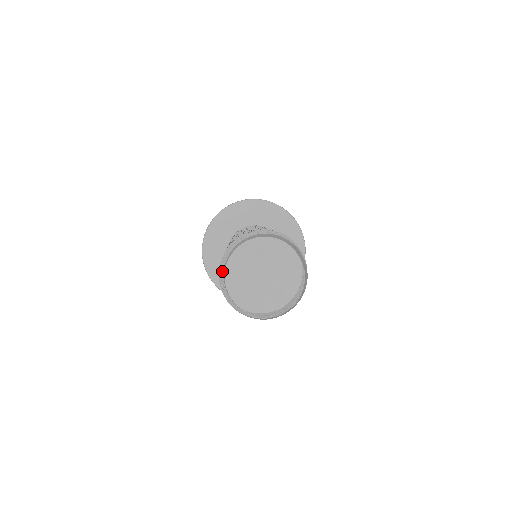
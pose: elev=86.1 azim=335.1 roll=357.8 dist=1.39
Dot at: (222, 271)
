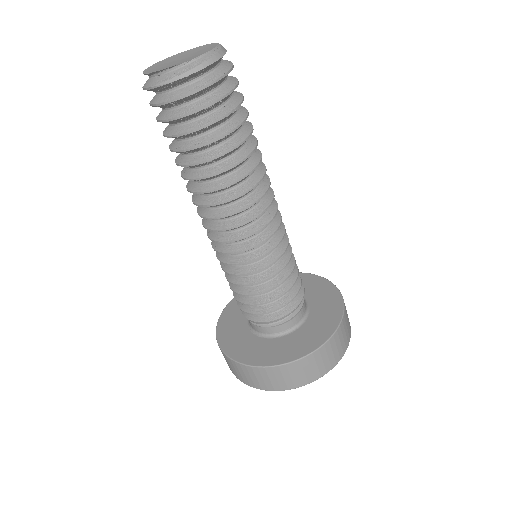
Dot at: occluded
